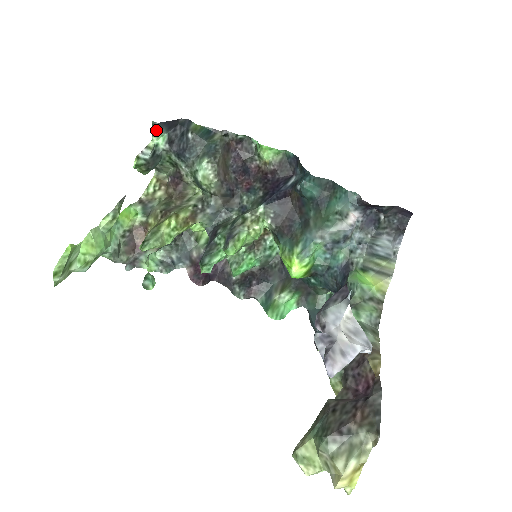
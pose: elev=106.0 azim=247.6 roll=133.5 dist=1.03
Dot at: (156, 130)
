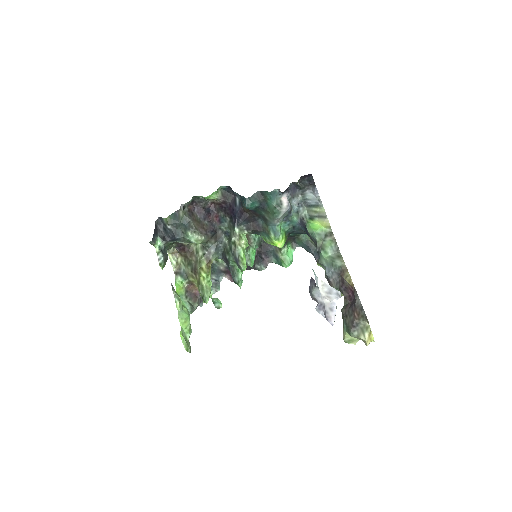
Dot at: (153, 243)
